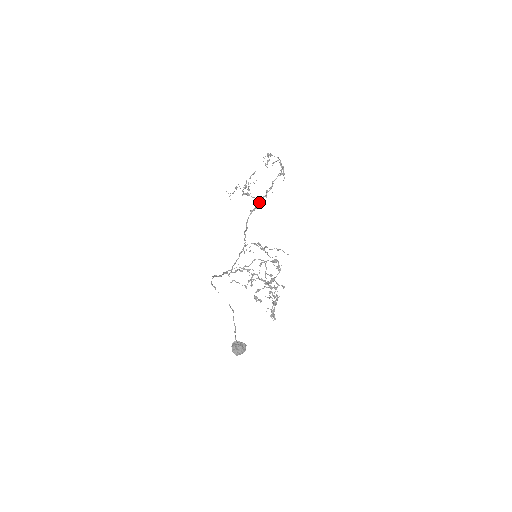
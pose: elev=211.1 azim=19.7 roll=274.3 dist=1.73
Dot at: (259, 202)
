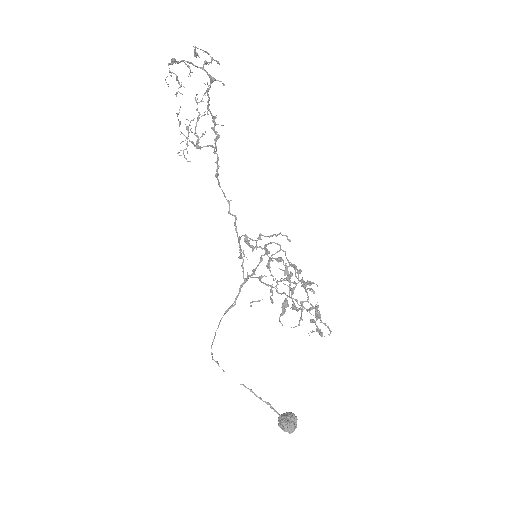
Dot at: occluded
